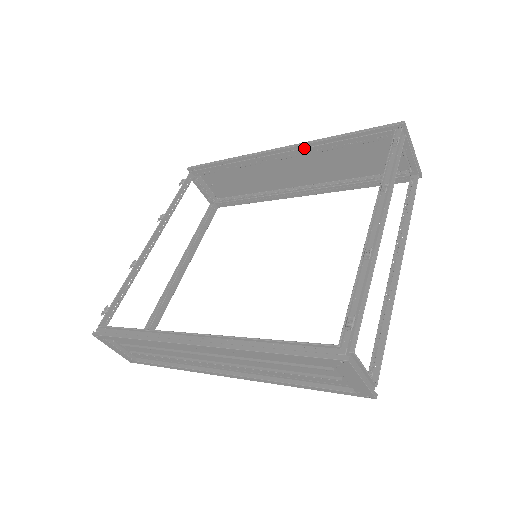
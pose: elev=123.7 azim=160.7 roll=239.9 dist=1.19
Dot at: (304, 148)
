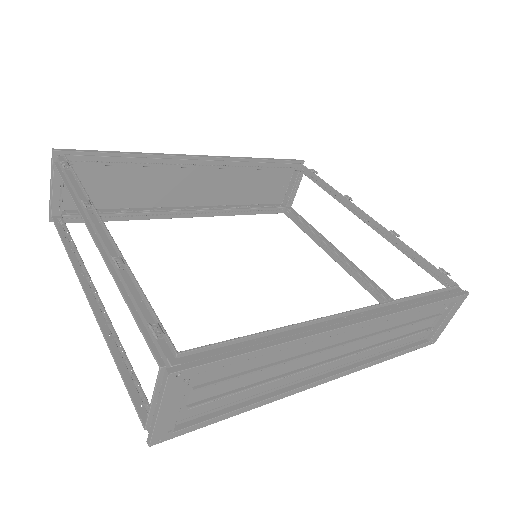
Dot at: (233, 161)
